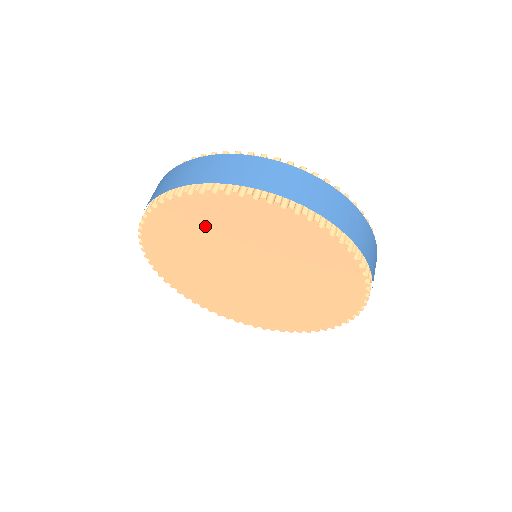
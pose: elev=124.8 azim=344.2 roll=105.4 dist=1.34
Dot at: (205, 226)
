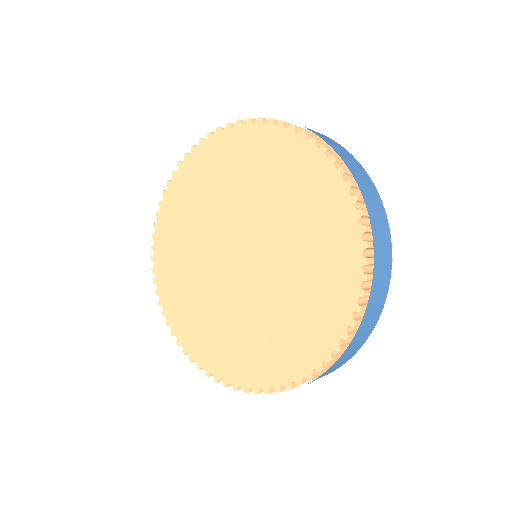
Dot at: (261, 170)
